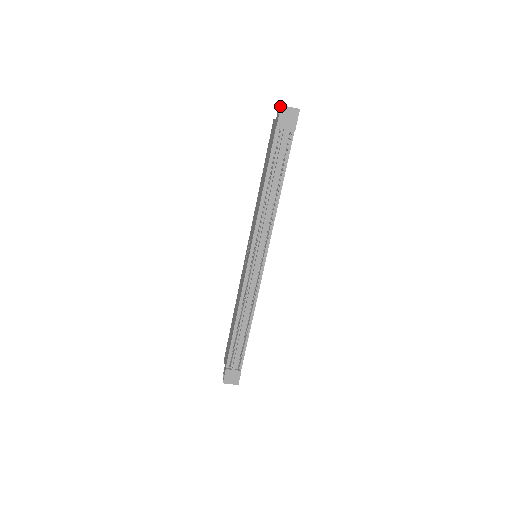
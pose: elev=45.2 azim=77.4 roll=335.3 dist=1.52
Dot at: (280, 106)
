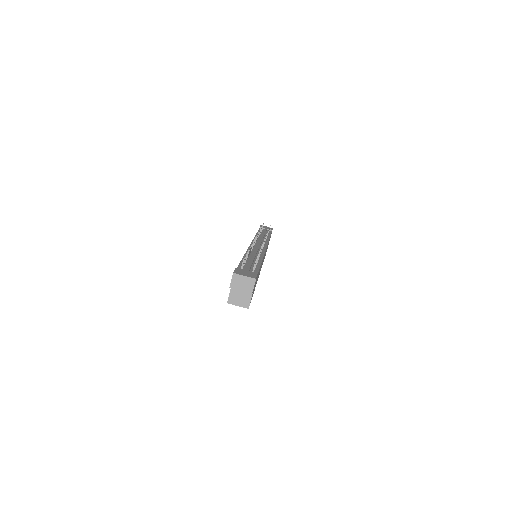
Dot at: occluded
